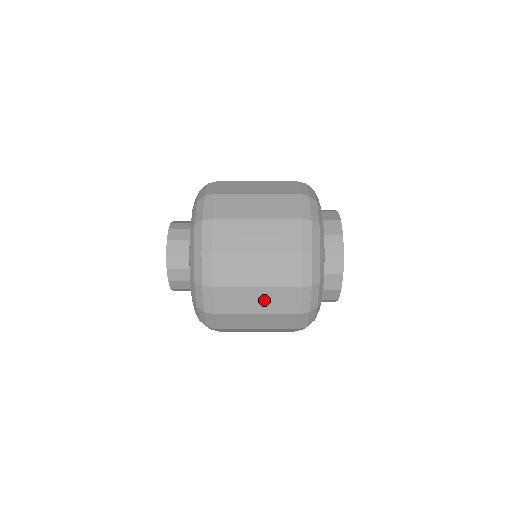
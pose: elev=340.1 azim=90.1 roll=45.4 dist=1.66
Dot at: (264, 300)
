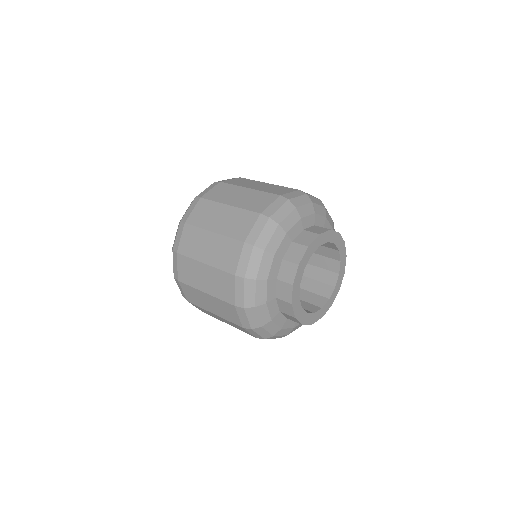
Dot at: (226, 219)
